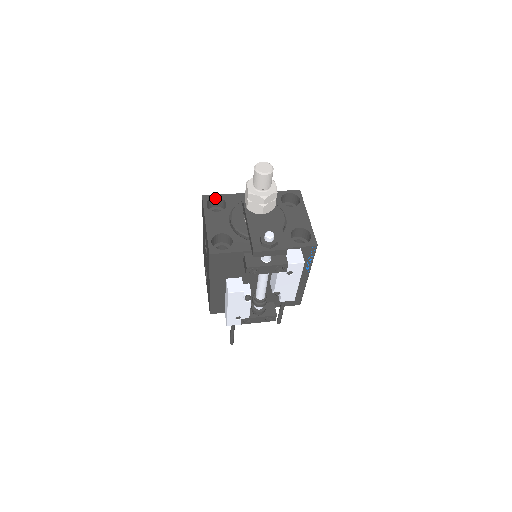
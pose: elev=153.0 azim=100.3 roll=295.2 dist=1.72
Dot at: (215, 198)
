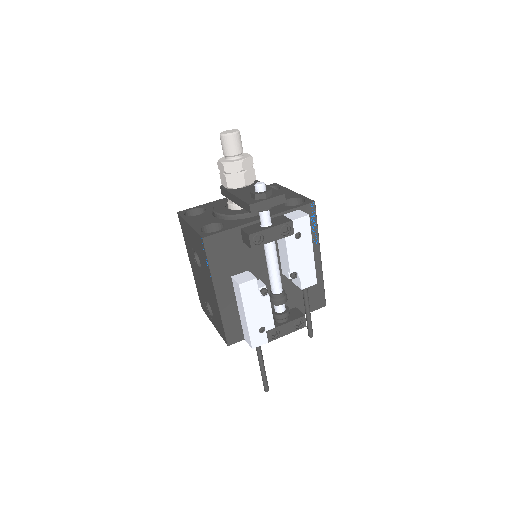
Dot at: (192, 210)
